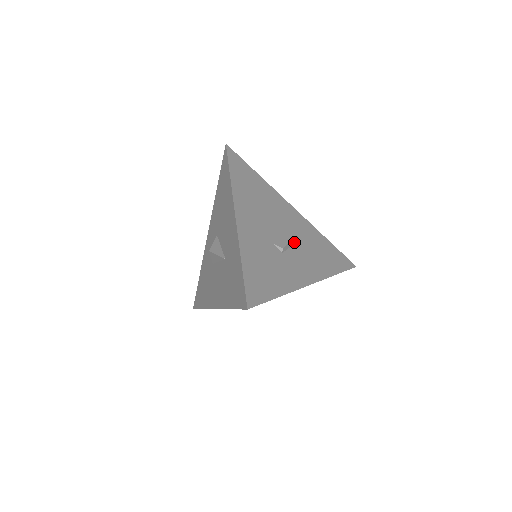
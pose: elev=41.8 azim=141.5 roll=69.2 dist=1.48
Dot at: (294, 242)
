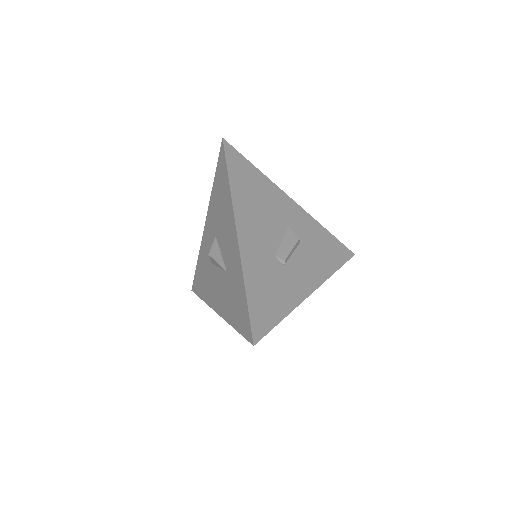
Dot at: (295, 247)
